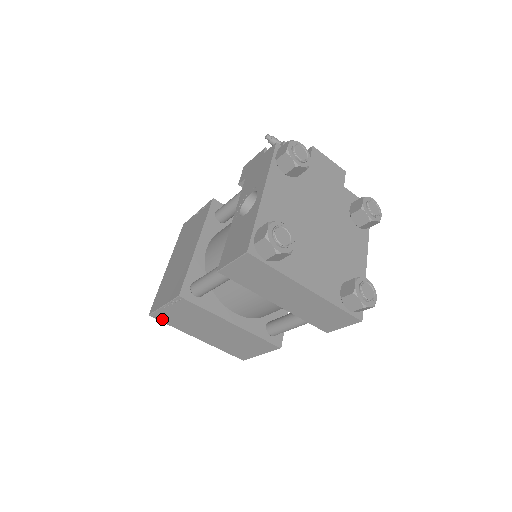
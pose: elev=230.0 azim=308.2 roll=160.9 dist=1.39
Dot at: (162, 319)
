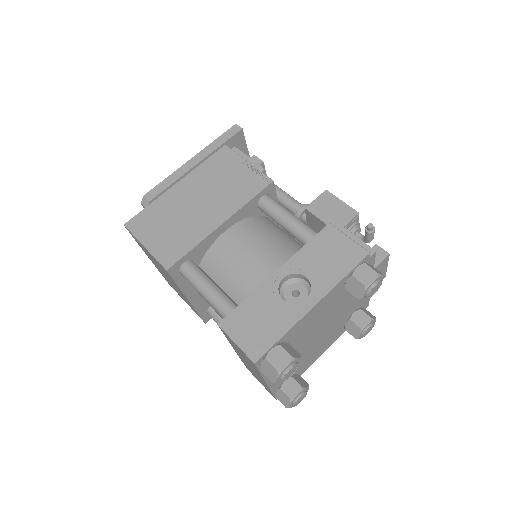
Dot at: (133, 236)
